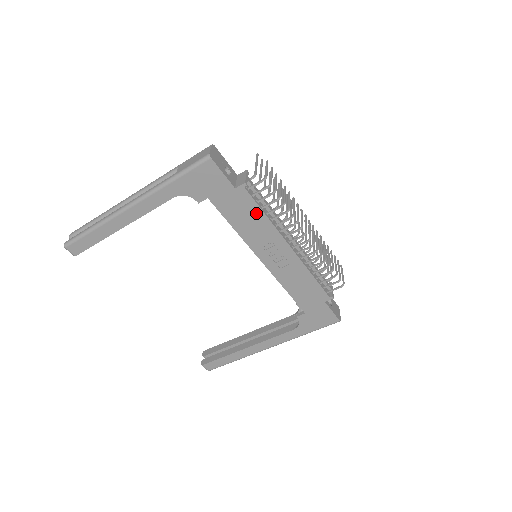
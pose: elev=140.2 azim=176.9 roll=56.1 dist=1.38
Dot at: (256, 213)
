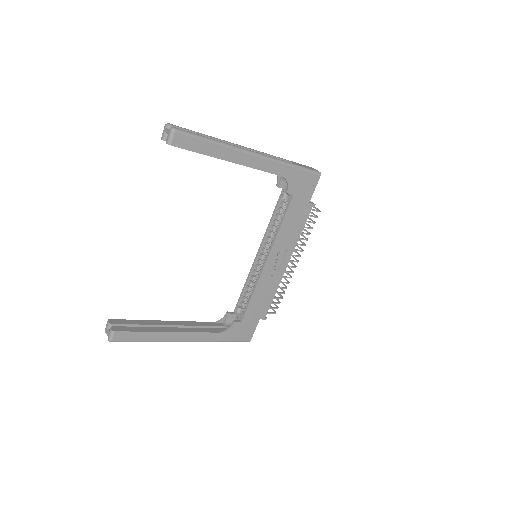
Dot at: (300, 227)
